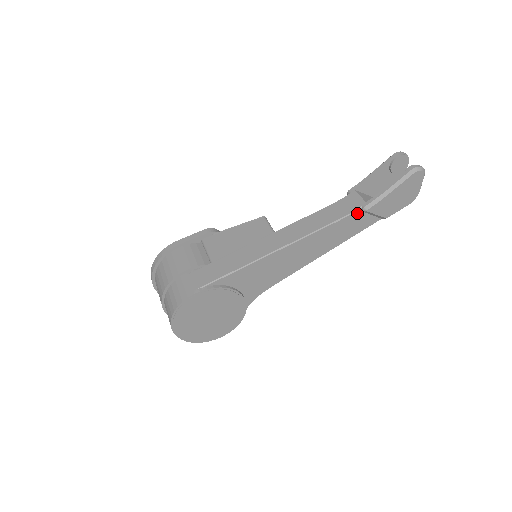
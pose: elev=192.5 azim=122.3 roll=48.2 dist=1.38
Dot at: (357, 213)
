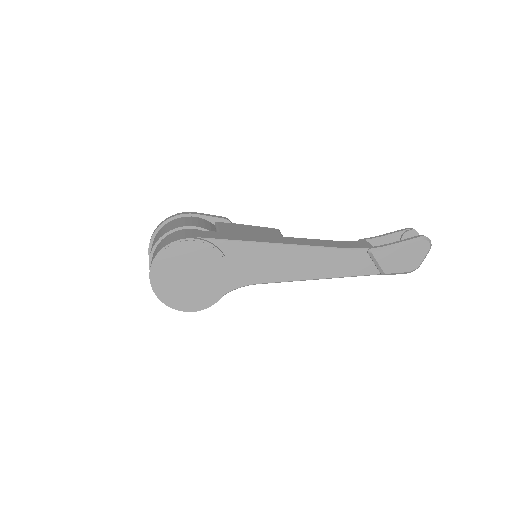
Dot at: (362, 252)
